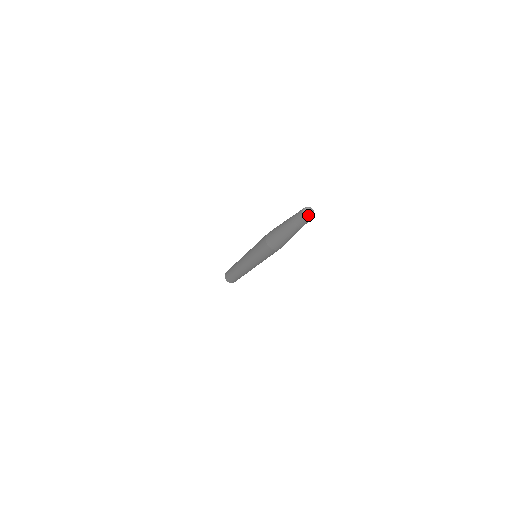
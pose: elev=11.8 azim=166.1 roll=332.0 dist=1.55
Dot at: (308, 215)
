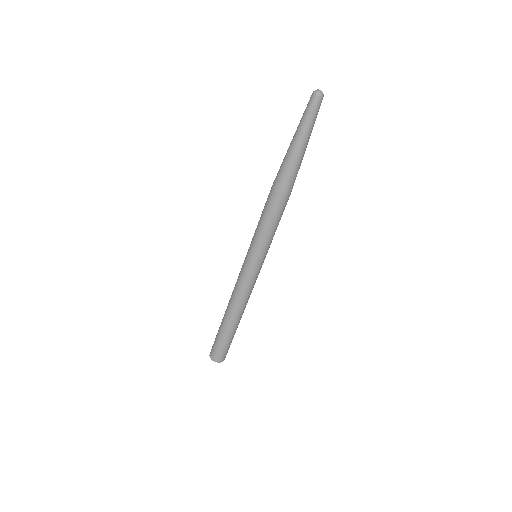
Dot at: (317, 91)
